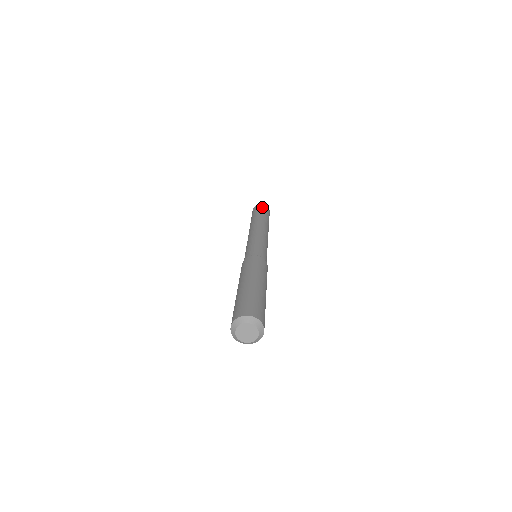
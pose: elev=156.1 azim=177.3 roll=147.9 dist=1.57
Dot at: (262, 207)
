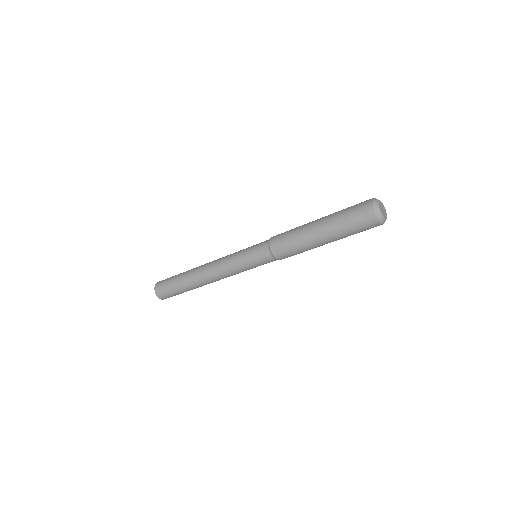
Dot at: occluded
